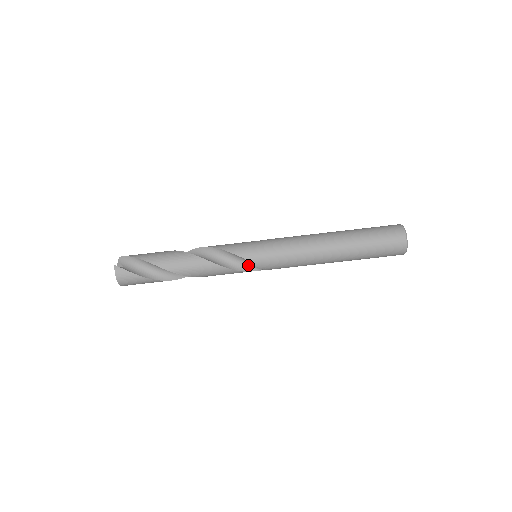
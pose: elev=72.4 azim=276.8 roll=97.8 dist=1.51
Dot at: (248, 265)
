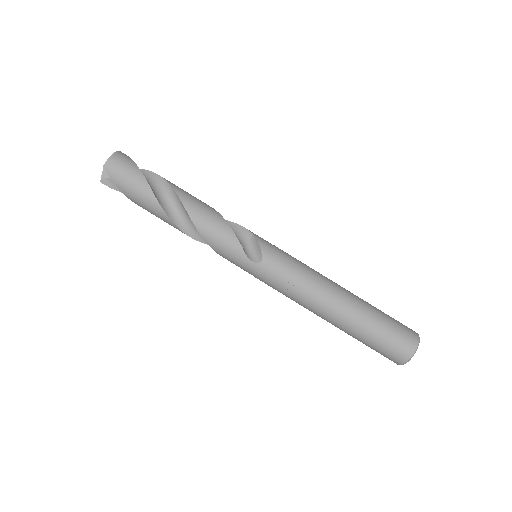
Dot at: (247, 250)
